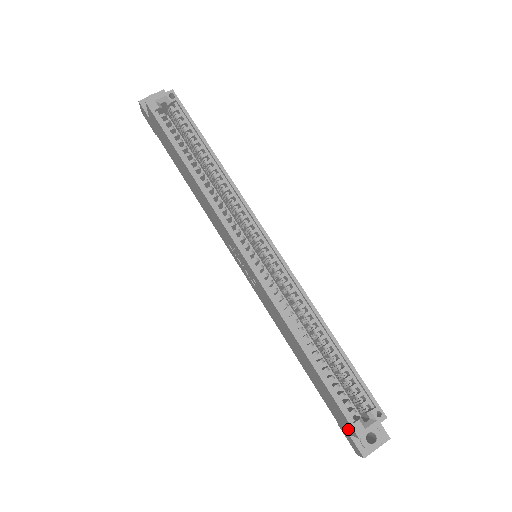
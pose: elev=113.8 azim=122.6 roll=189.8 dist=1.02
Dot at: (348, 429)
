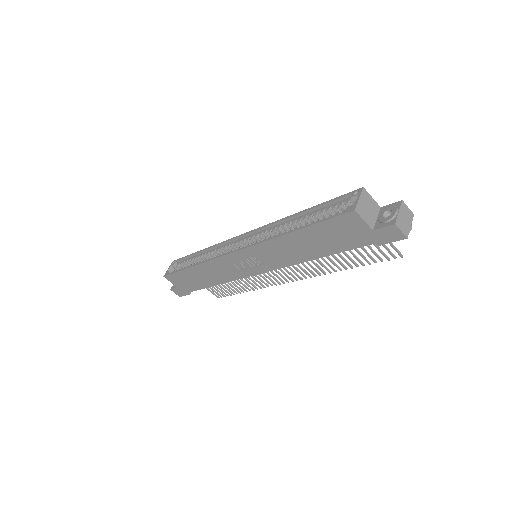
Dot at: (360, 225)
